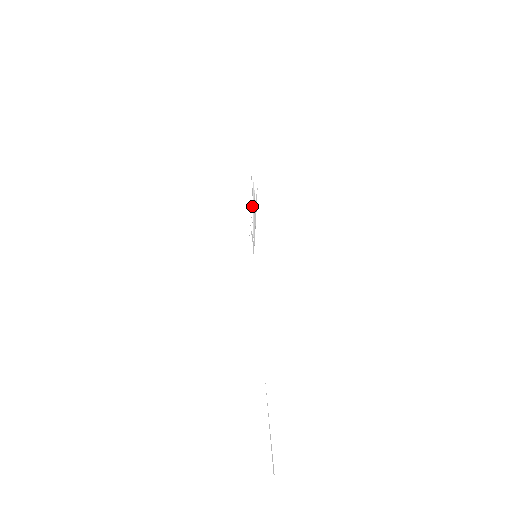
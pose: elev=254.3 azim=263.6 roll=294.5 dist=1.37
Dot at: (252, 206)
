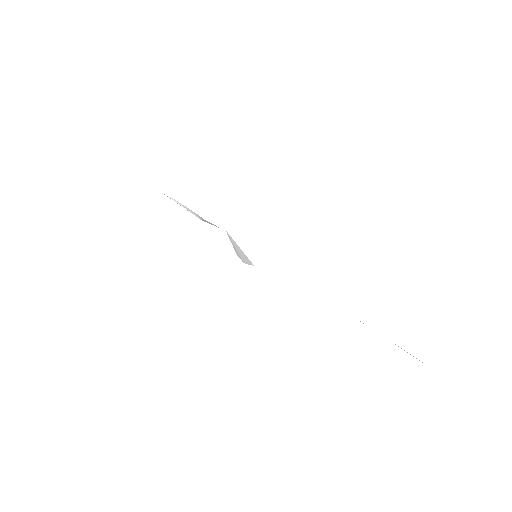
Dot at: occluded
